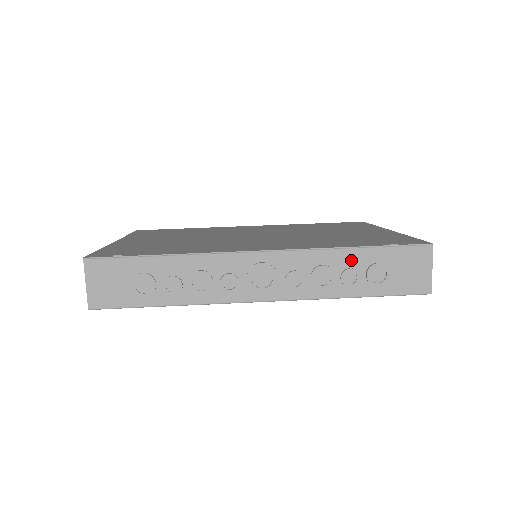
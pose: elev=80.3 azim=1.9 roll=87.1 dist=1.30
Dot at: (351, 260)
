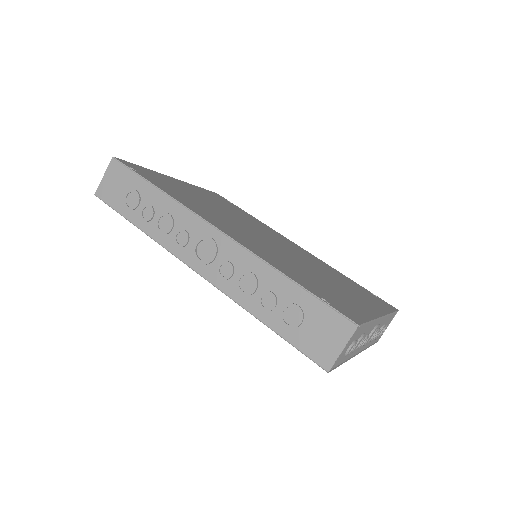
Dot at: (278, 286)
